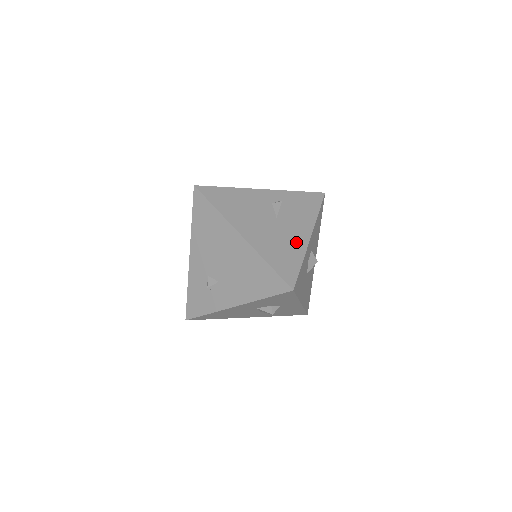
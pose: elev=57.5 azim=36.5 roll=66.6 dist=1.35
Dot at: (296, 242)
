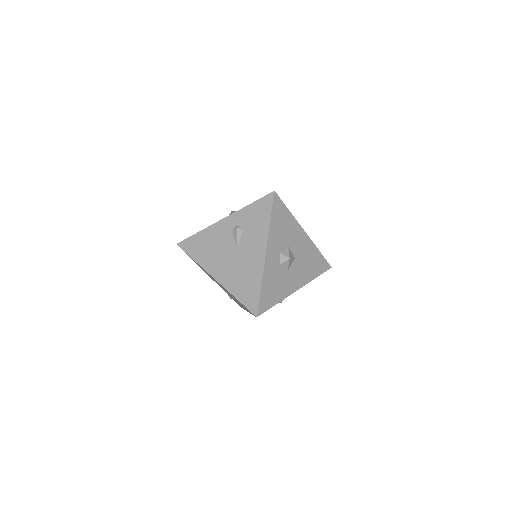
Dot at: (254, 266)
